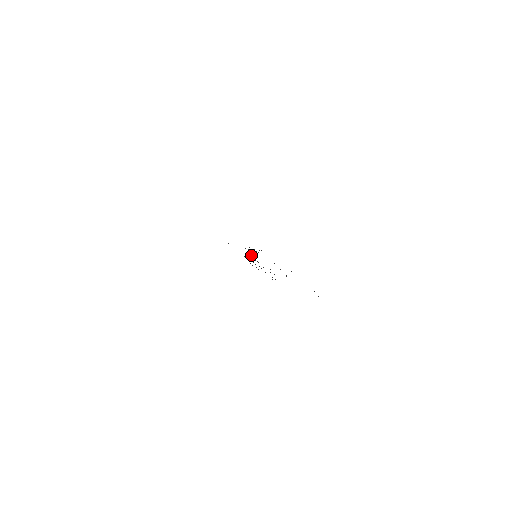
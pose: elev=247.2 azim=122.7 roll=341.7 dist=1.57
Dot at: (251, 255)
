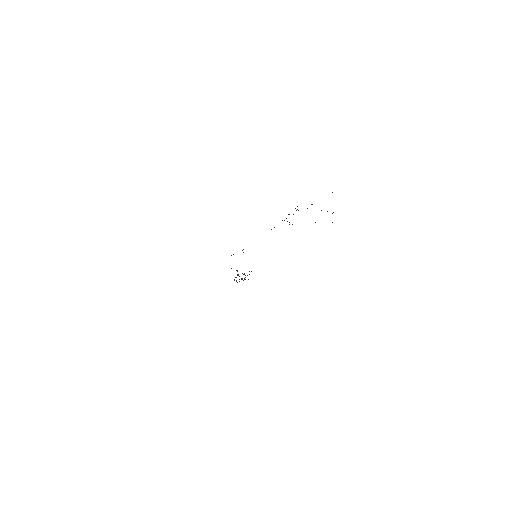
Dot at: occluded
